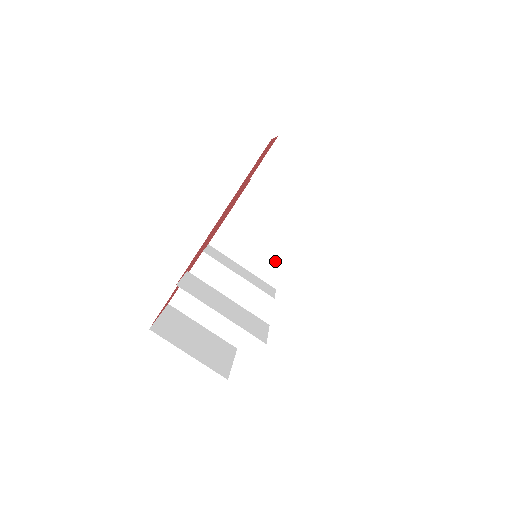
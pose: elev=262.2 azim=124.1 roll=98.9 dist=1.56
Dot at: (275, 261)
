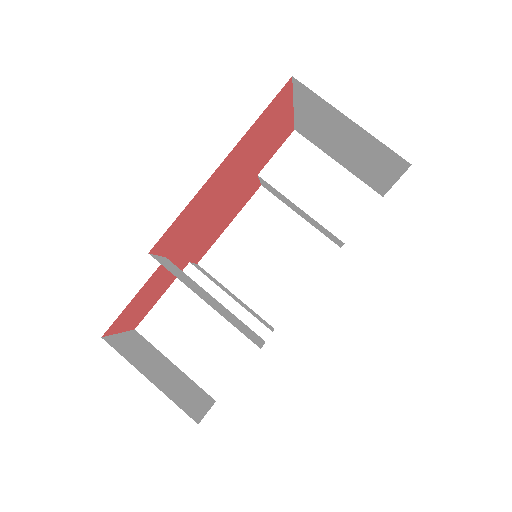
Dot at: (277, 291)
